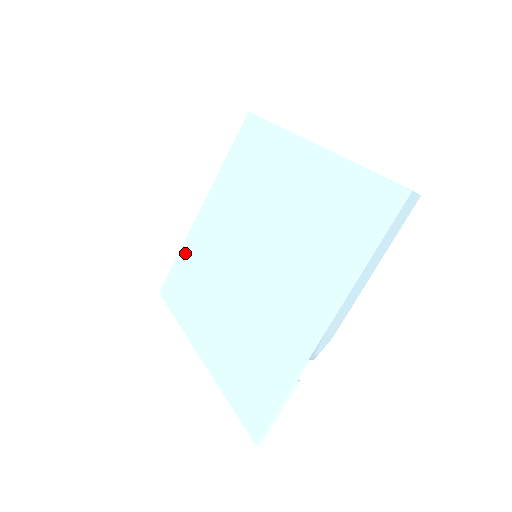
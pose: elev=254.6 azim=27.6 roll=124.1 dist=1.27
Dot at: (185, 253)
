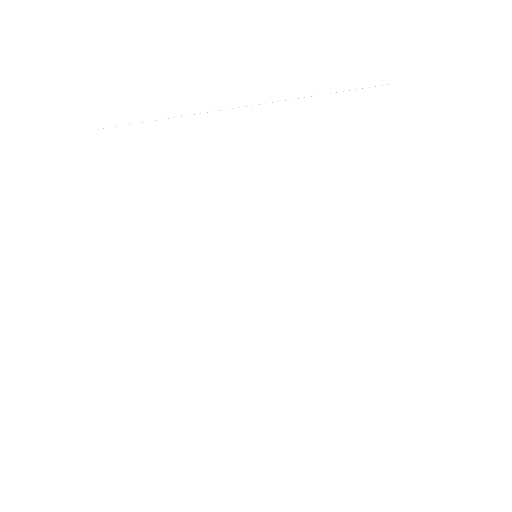
Dot at: (165, 137)
